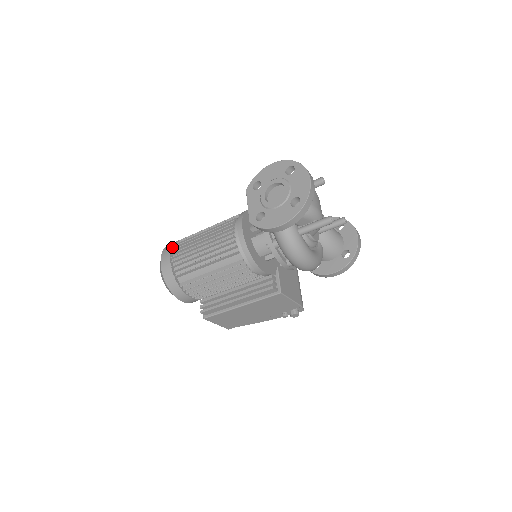
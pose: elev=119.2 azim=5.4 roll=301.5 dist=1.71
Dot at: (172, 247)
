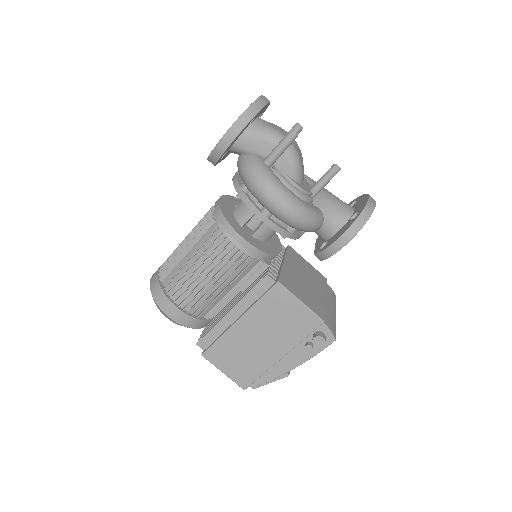
Dot at: occluded
